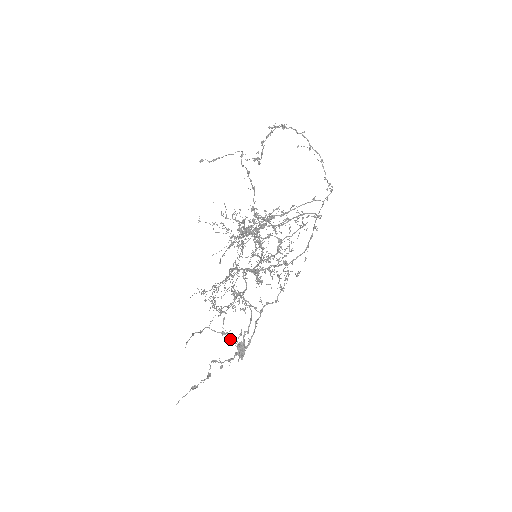
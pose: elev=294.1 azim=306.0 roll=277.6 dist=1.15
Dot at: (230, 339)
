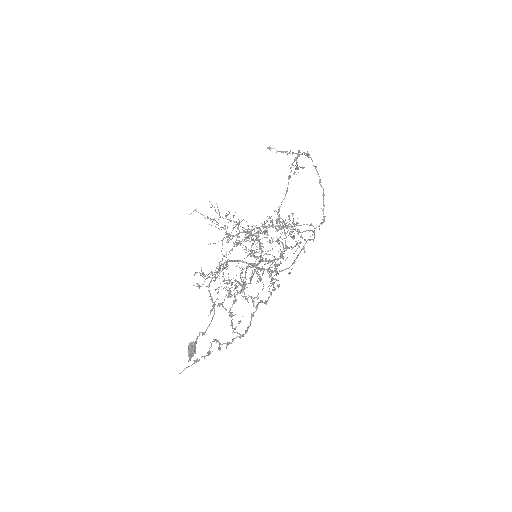
Dot at: (232, 323)
